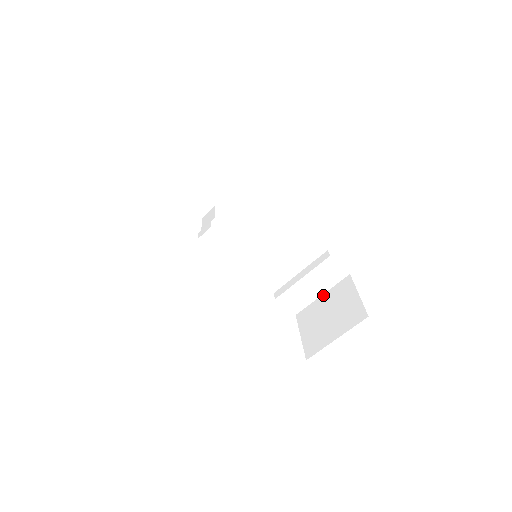
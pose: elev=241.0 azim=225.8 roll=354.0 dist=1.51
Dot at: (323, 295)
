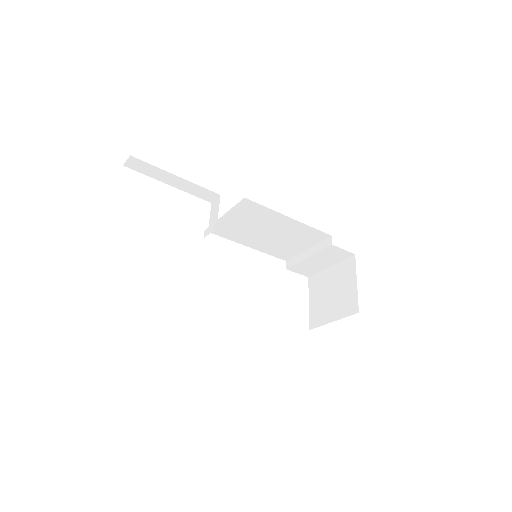
Dot at: (331, 267)
